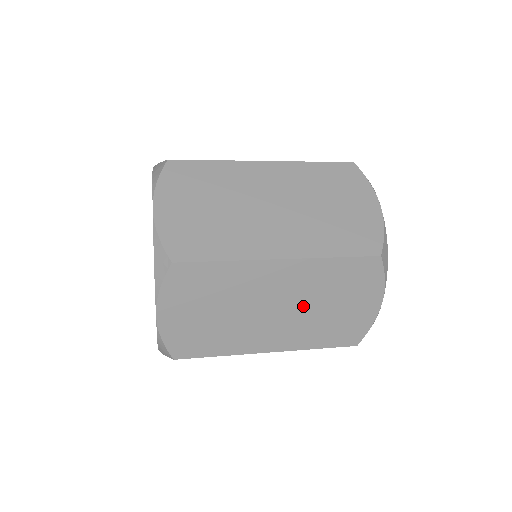
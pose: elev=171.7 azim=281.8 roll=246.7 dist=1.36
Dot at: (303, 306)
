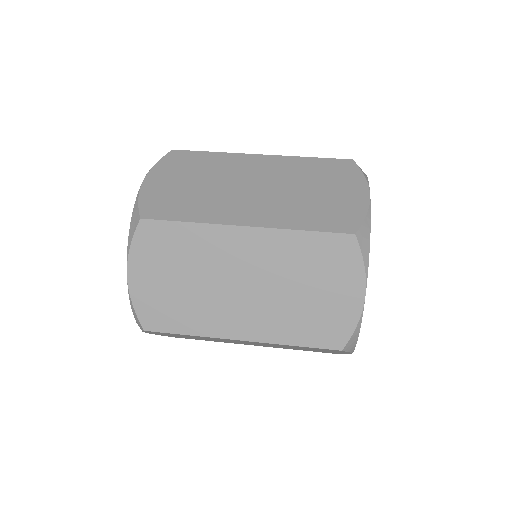
Dot at: occluded
